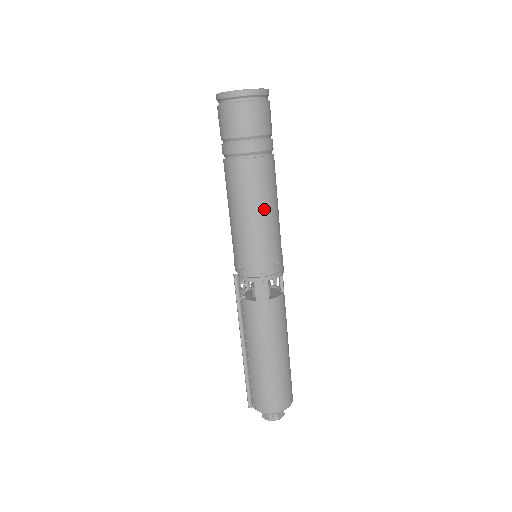
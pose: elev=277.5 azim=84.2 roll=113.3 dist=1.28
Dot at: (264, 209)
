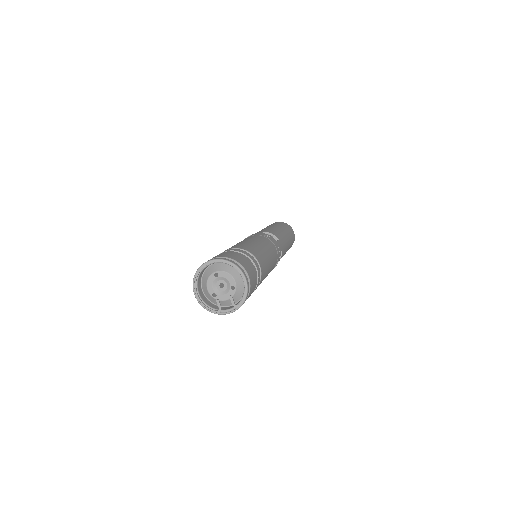
Dot at: occluded
